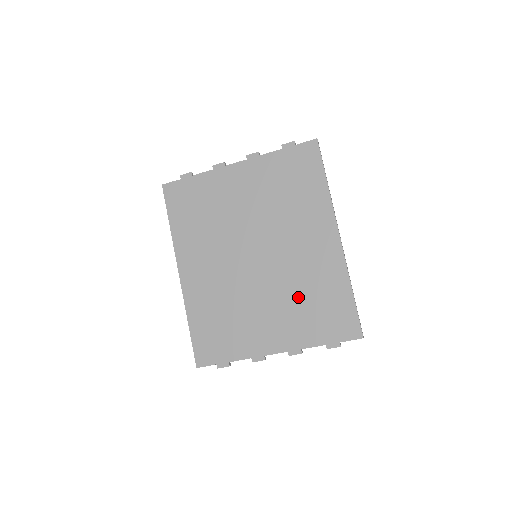
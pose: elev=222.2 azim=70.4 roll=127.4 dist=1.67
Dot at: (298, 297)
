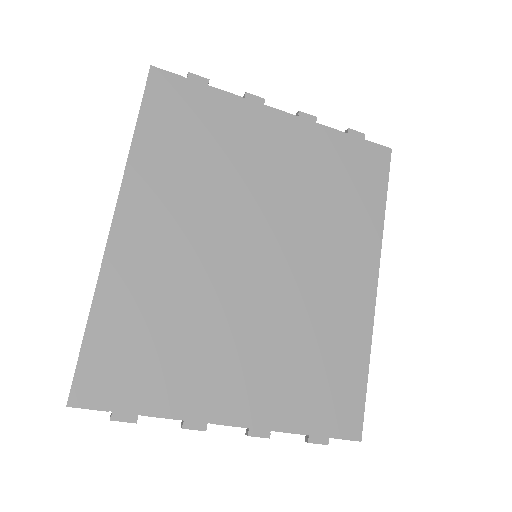
Dot at: (296, 346)
